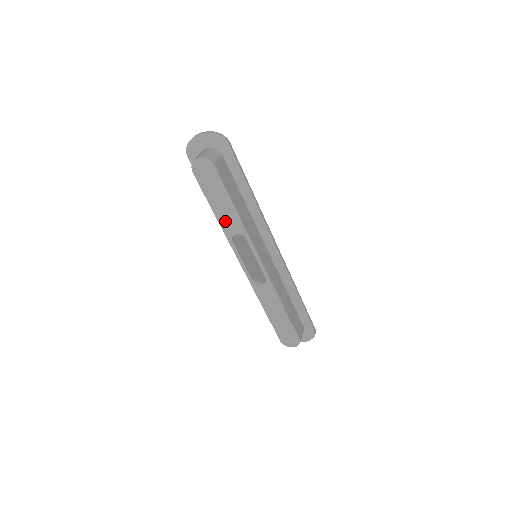
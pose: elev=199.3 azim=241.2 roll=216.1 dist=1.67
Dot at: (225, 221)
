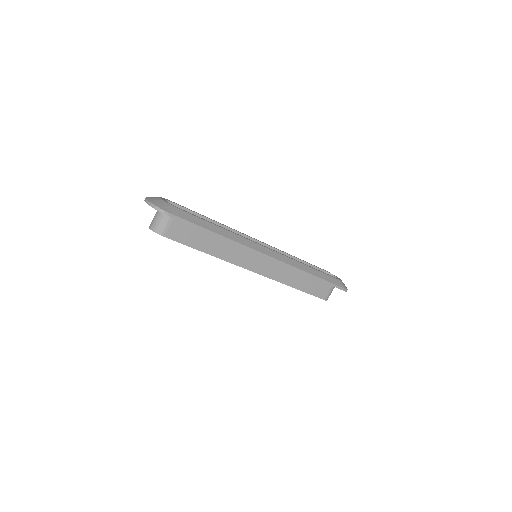
Dot at: occluded
